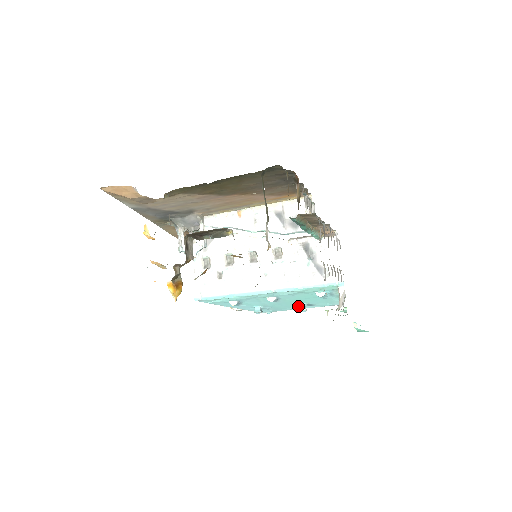
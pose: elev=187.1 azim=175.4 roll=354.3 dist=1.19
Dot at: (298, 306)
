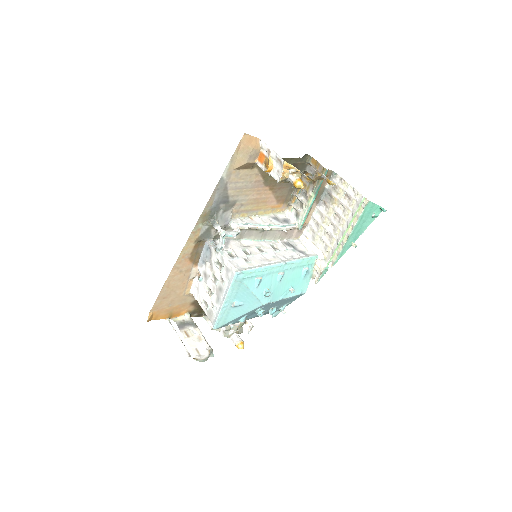
Dot at: (286, 293)
